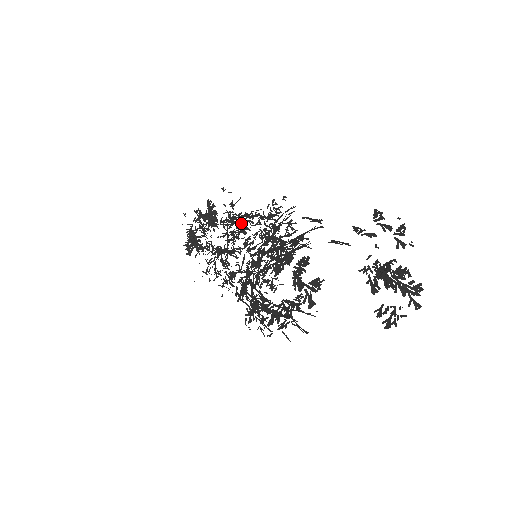
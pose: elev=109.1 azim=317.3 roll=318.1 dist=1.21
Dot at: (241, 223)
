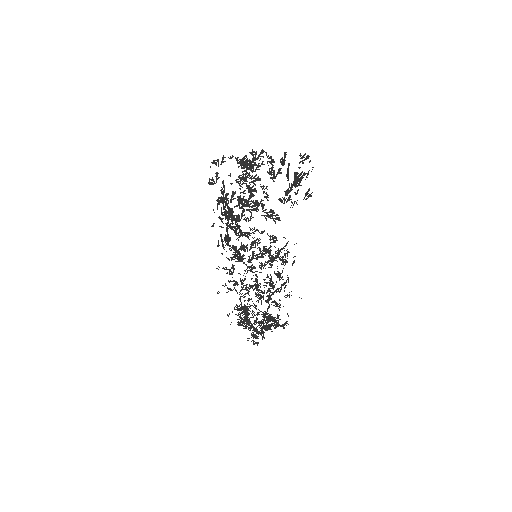
Dot at: occluded
